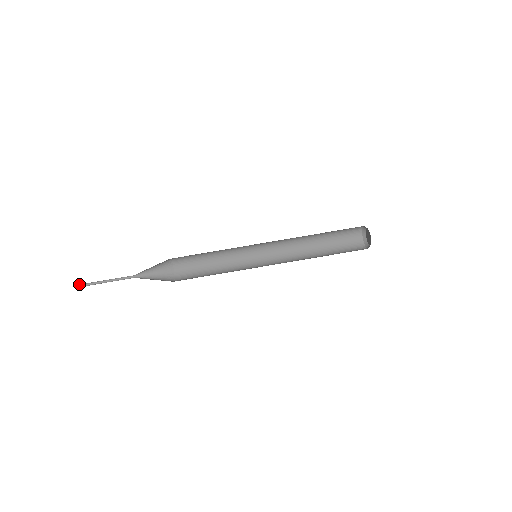
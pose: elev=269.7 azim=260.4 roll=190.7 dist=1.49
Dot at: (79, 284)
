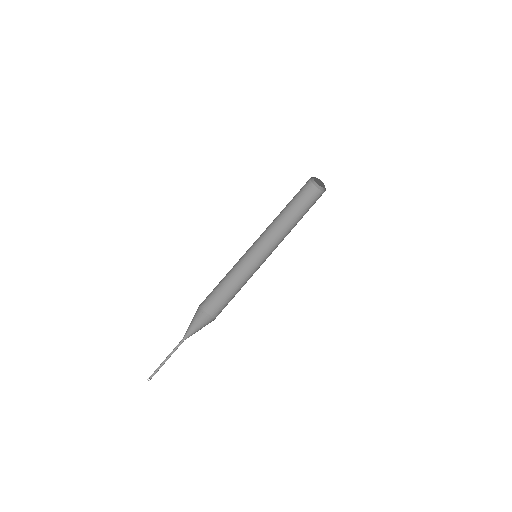
Dot at: (149, 378)
